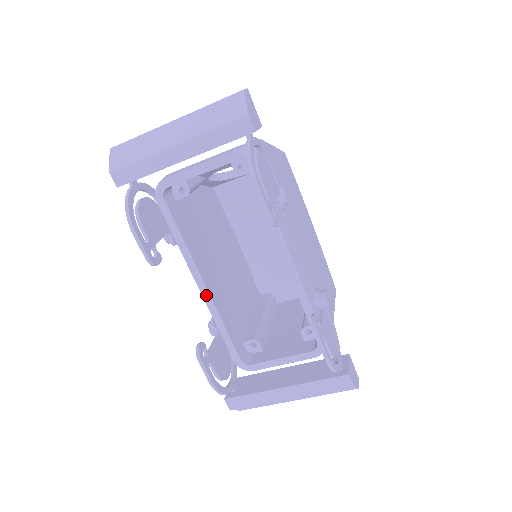
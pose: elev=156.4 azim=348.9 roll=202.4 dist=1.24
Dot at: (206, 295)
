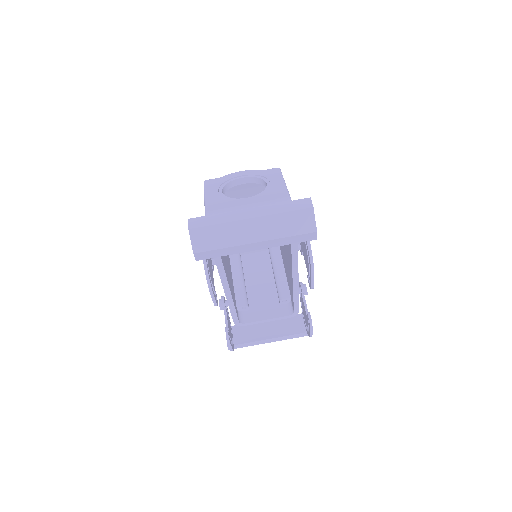
Dot at: (229, 296)
